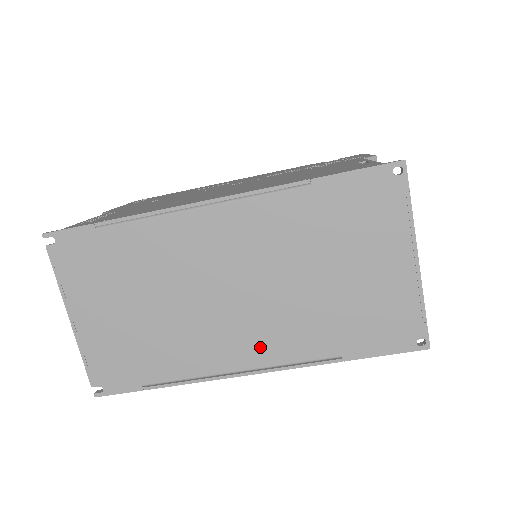
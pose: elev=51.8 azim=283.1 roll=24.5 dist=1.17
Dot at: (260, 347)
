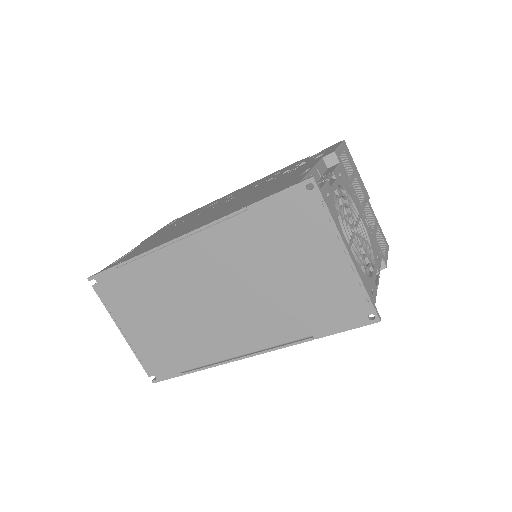
Dot at: (250, 336)
